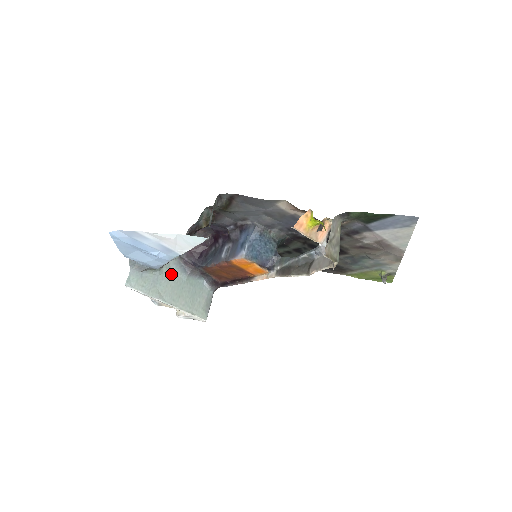
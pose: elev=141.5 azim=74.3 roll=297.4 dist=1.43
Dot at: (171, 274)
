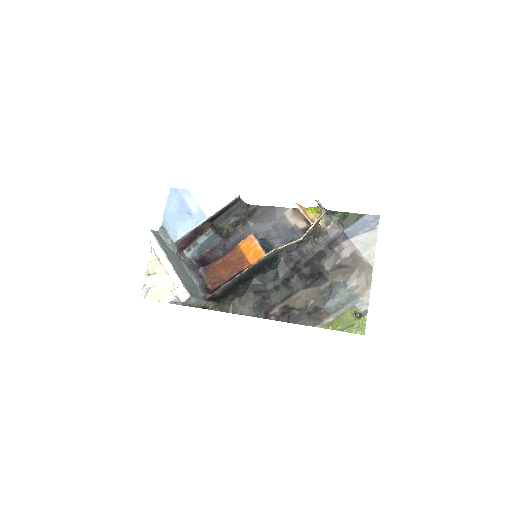
Dot at: (179, 260)
